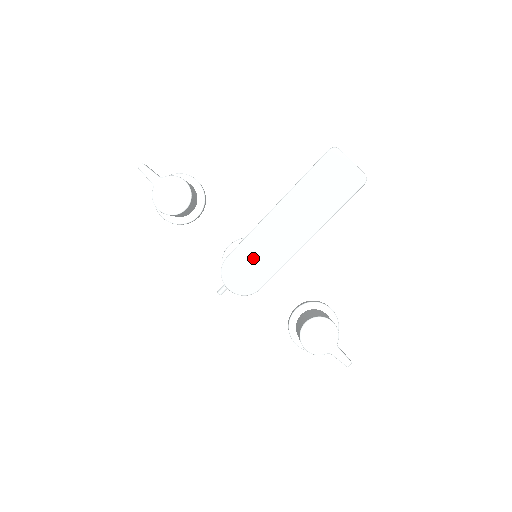
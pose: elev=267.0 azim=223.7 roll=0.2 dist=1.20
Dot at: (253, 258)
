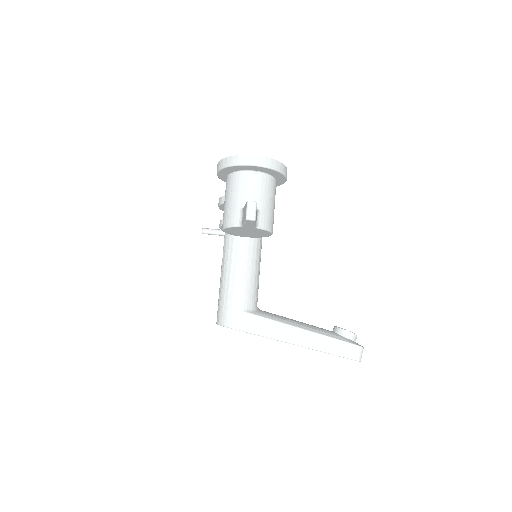
Dot at: occluded
